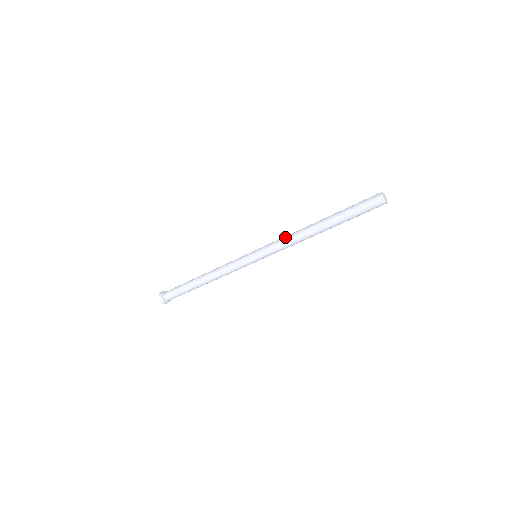
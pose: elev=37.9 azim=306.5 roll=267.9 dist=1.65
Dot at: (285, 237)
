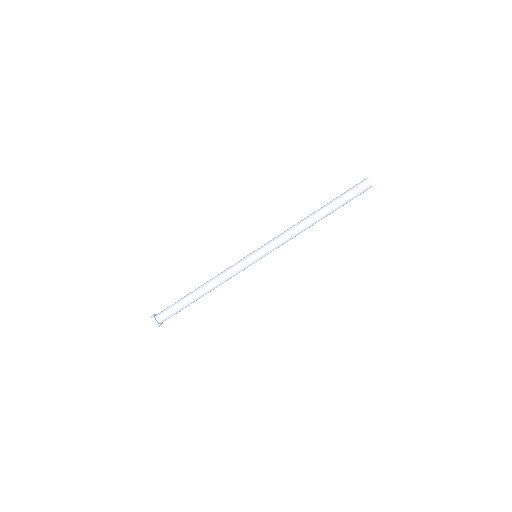
Dot at: occluded
